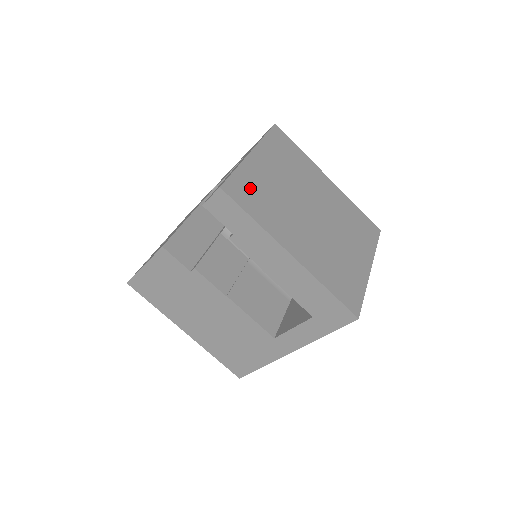
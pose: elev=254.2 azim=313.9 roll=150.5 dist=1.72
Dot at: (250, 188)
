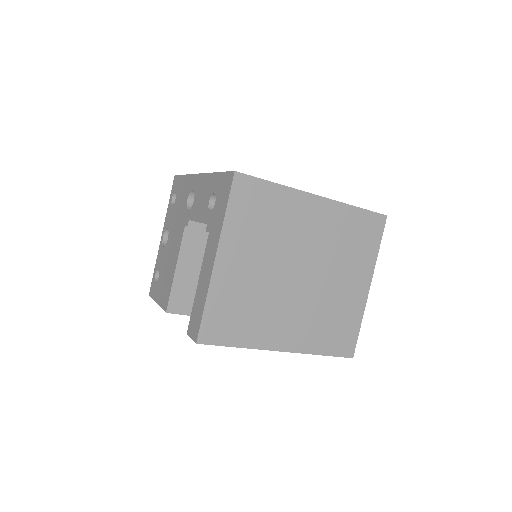
Dot at: (226, 313)
